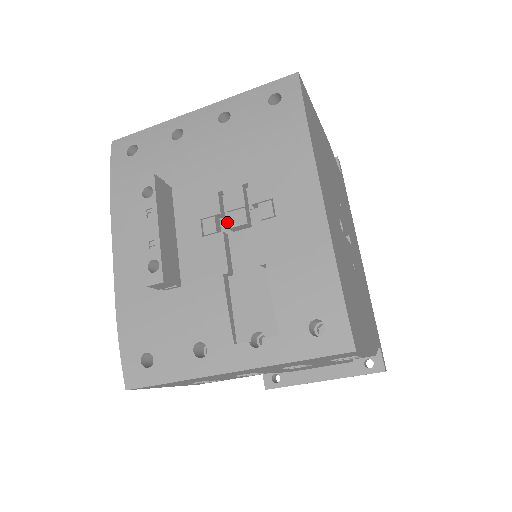
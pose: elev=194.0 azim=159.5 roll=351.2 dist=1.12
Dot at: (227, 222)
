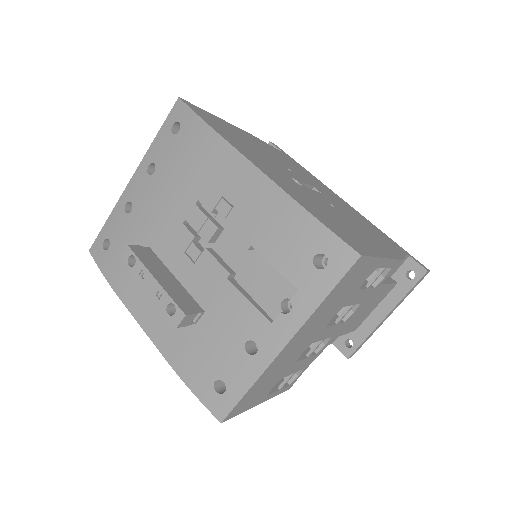
Dot at: (205, 240)
